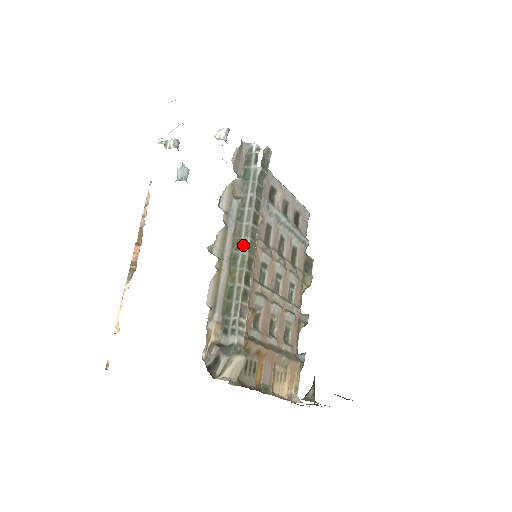
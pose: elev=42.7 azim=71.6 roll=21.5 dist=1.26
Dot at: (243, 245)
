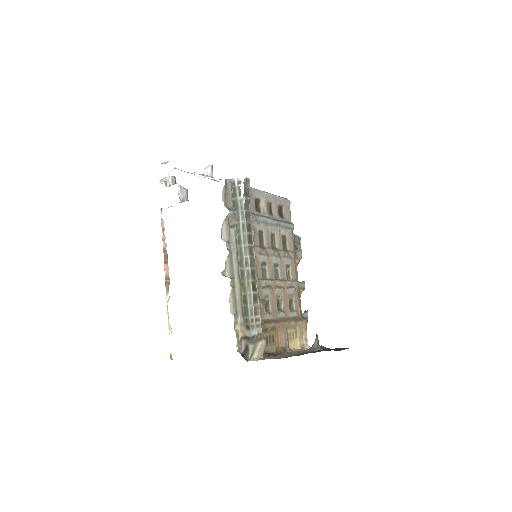
Dot at: (245, 263)
